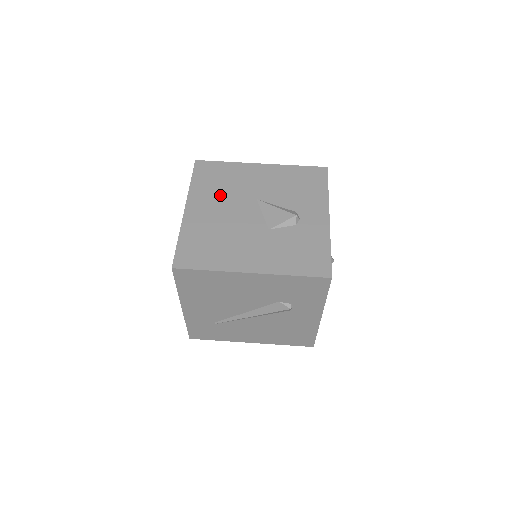
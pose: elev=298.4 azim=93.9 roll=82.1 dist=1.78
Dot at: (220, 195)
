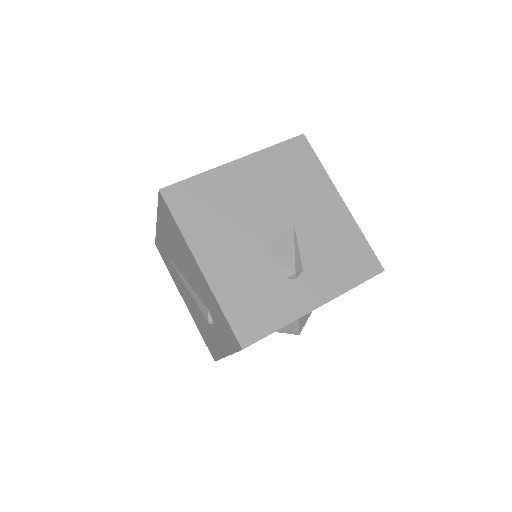
Dot at: (275, 183)
